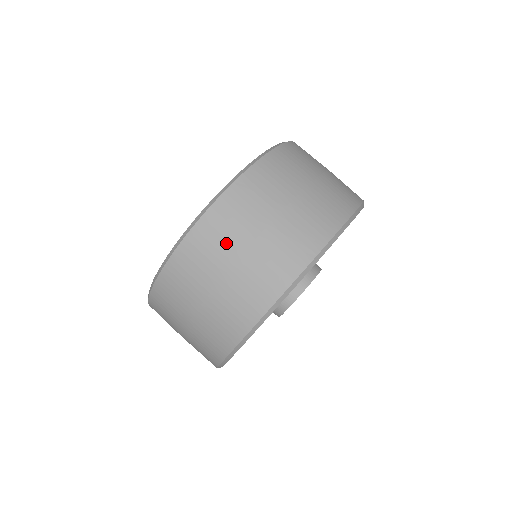
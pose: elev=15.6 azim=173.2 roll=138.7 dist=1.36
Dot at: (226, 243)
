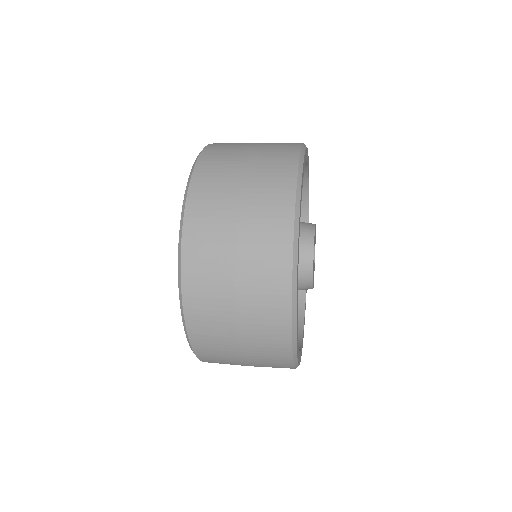
Dot at: (216, 269)
